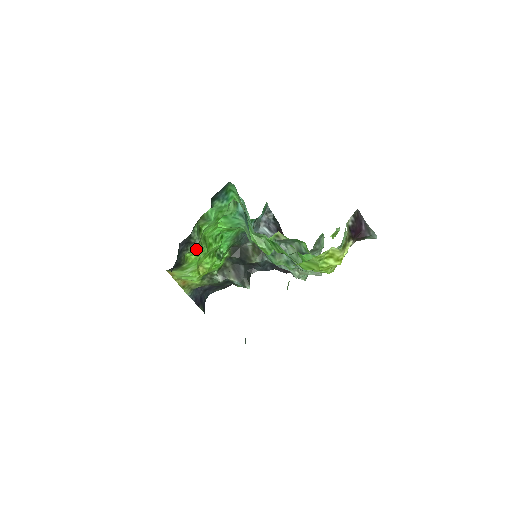
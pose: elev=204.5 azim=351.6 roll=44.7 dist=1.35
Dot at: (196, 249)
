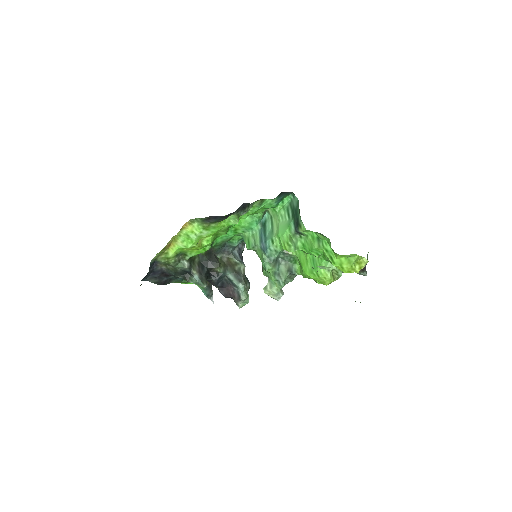
Dot at: (238, 218)
